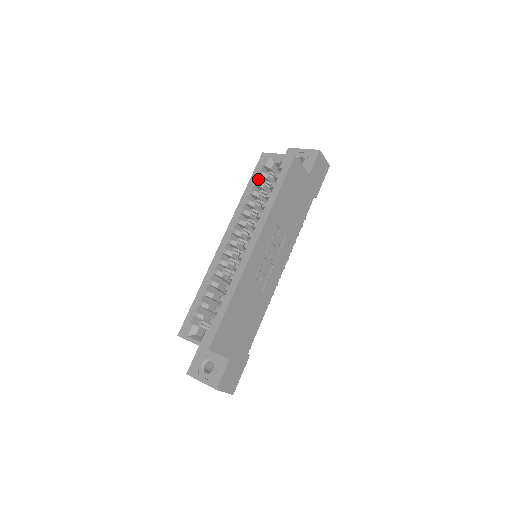
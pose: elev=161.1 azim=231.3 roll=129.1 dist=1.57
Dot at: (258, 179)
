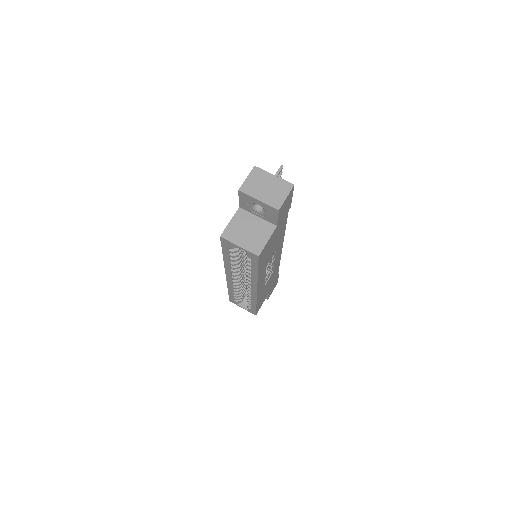
Dot at: occluded
